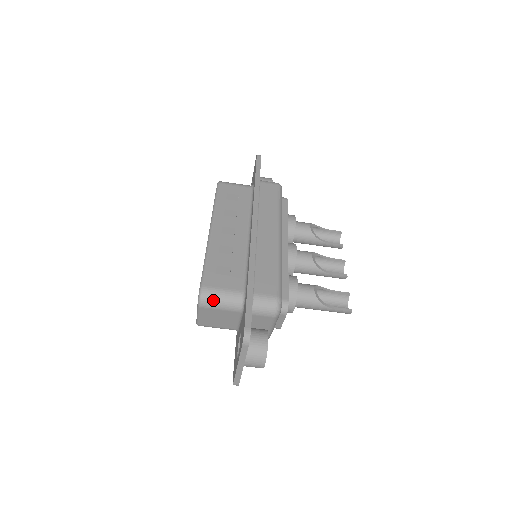
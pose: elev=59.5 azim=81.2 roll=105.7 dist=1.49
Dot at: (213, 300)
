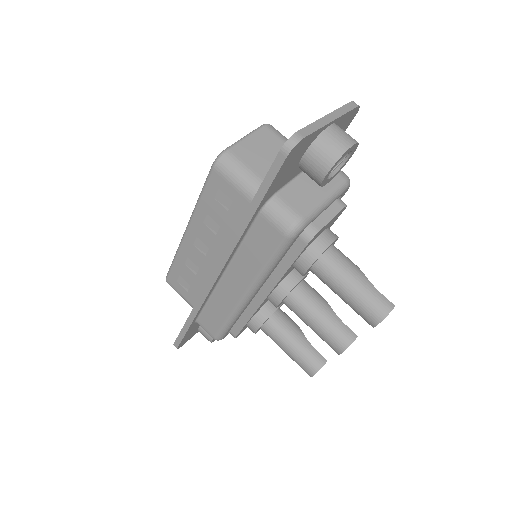
Dot at: occluded
